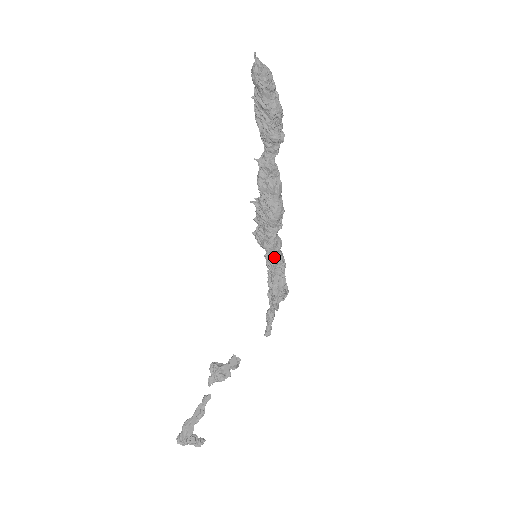
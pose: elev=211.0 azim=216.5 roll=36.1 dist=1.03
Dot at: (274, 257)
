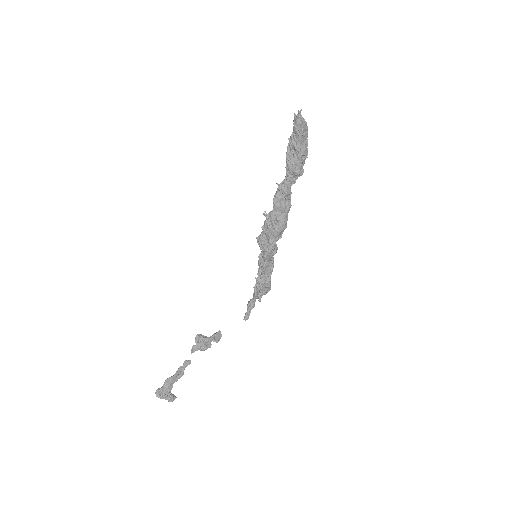
Dot at: (269, 259)
